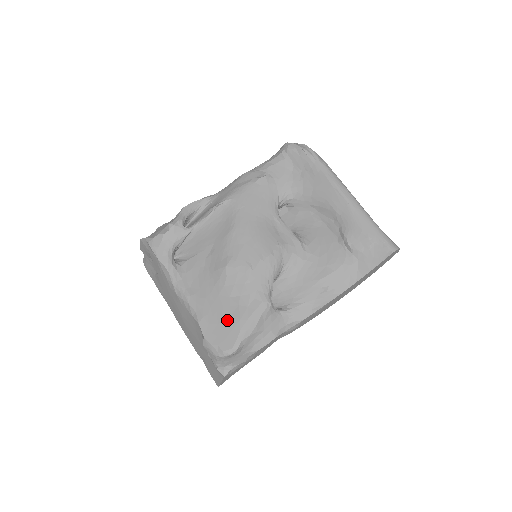
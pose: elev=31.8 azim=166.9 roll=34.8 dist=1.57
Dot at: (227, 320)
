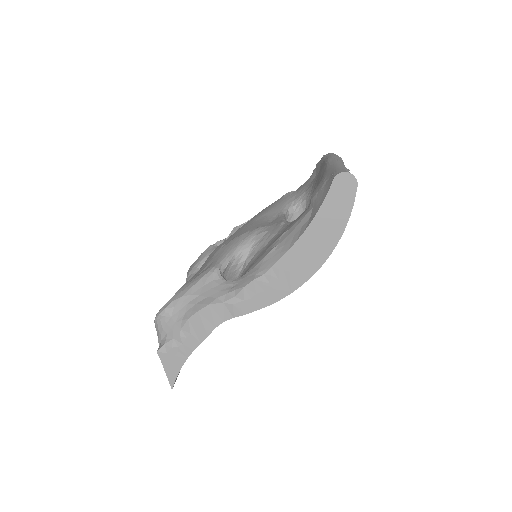
Dot at: occluded
